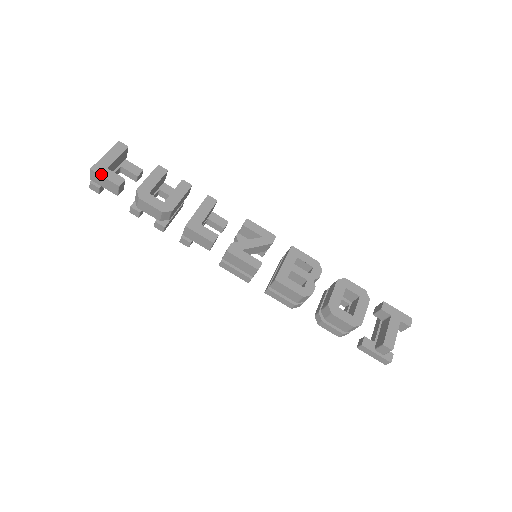
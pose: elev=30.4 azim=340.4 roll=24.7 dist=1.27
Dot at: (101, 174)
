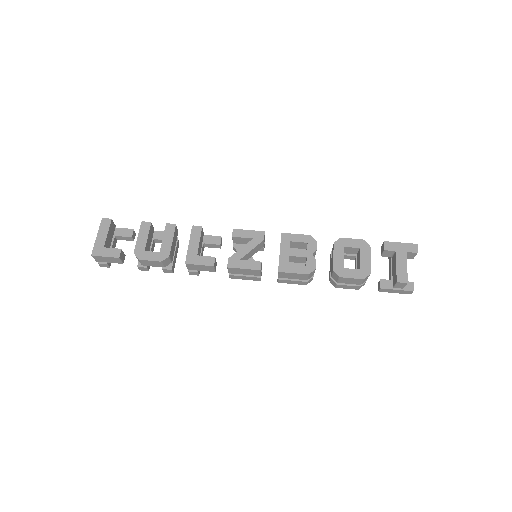
Dot at: (101, 255)
